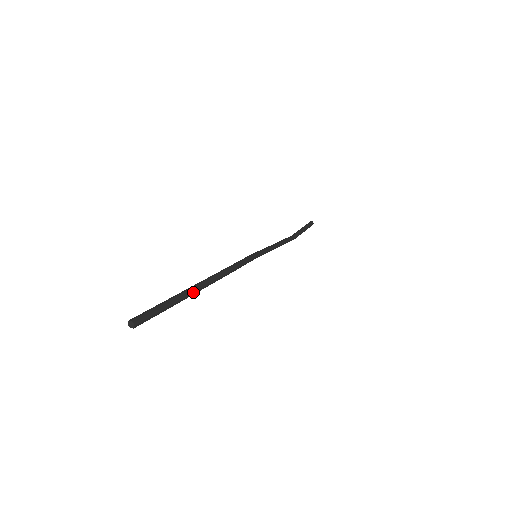
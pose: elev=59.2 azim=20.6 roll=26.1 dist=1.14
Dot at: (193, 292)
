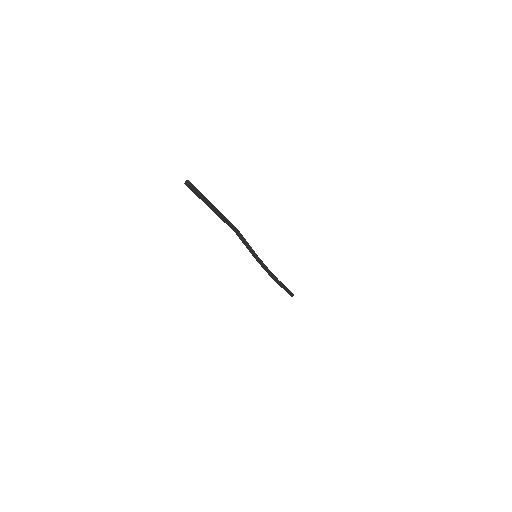
Dot at: (217, 209)
